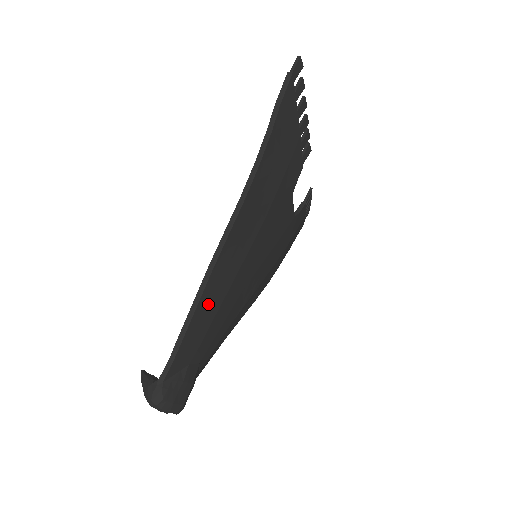
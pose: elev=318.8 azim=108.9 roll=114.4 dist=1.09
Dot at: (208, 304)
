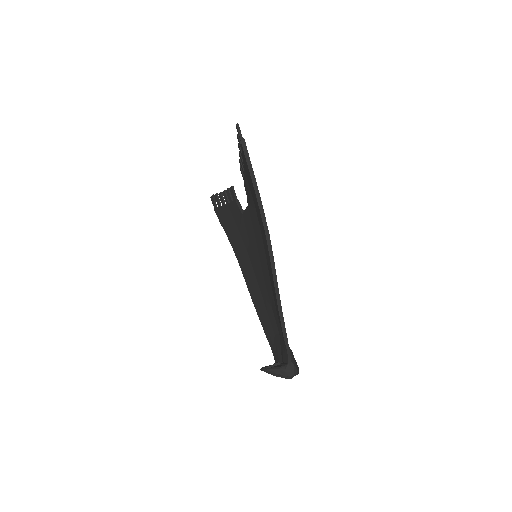
Dot at: occluded
